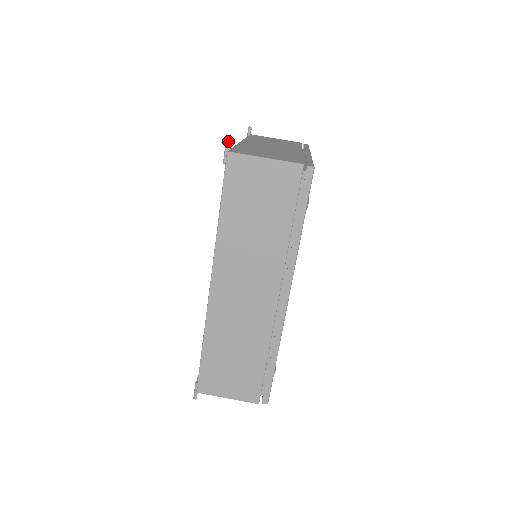
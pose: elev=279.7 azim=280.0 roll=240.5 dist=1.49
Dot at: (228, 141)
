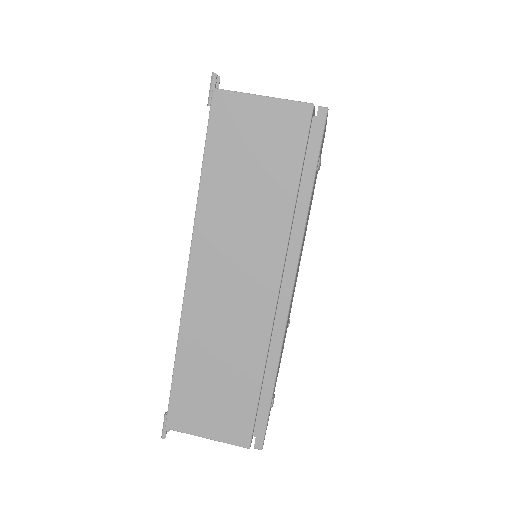
Dot at: (214, 74)
